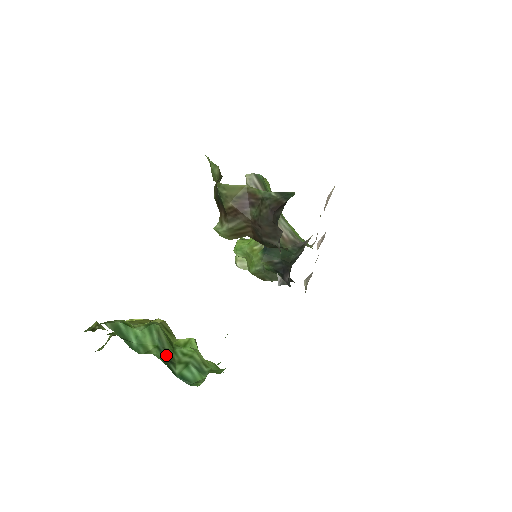
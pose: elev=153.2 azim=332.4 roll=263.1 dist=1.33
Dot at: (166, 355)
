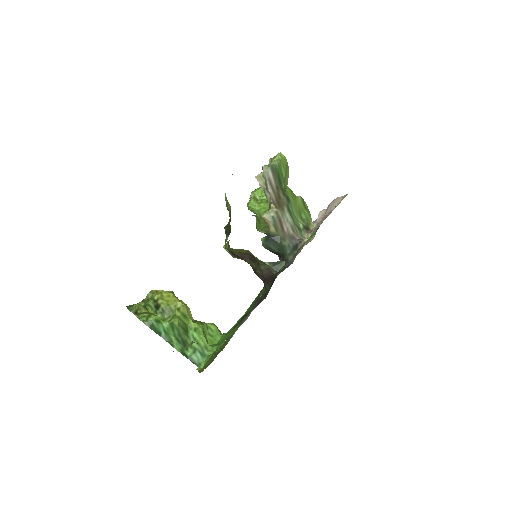
Dot at: (182, 343)
